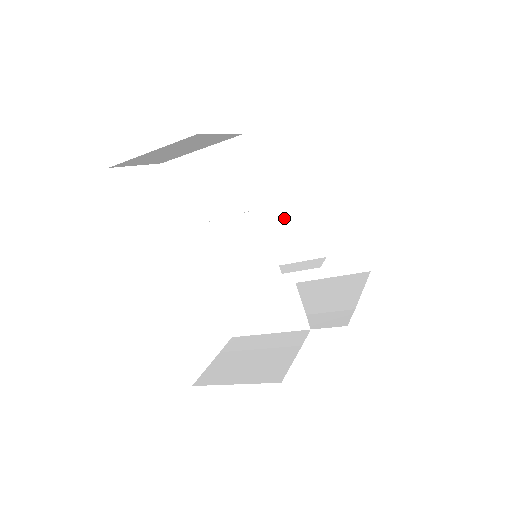
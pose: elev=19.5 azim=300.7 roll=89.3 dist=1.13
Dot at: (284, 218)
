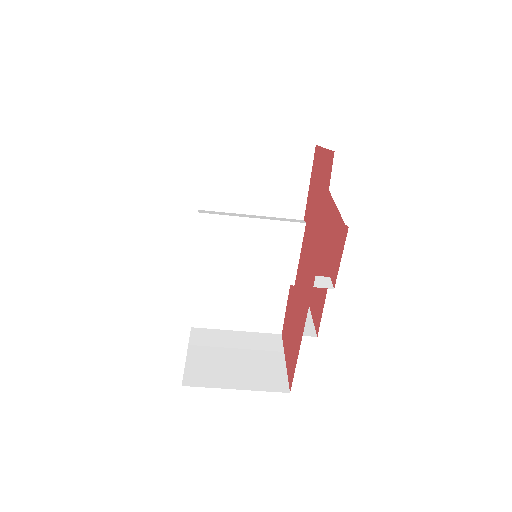
Dot at: occluded
